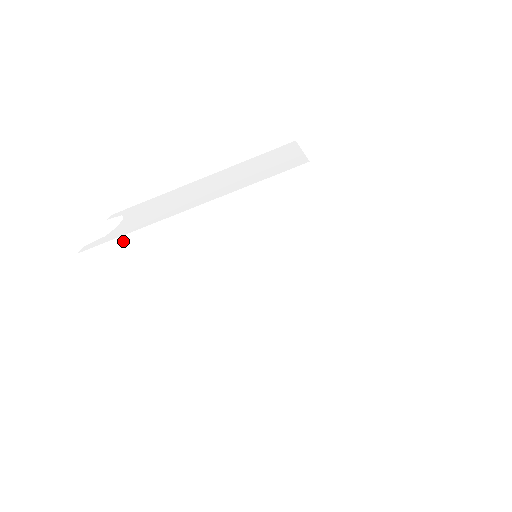
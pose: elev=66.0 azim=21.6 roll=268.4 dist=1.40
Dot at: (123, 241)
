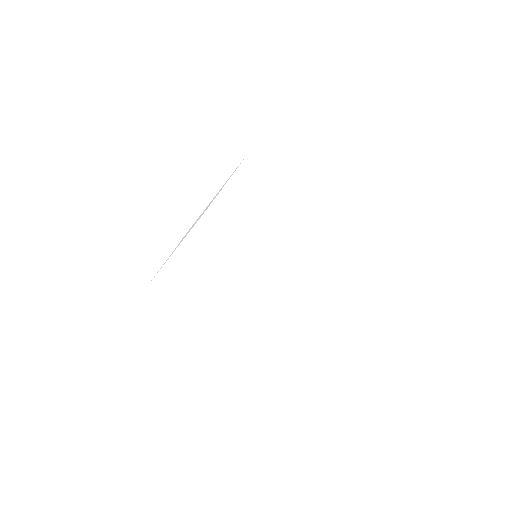
Dot at: (158, 278)
